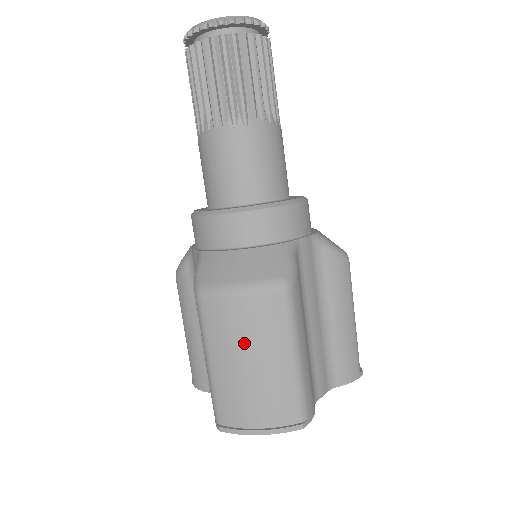
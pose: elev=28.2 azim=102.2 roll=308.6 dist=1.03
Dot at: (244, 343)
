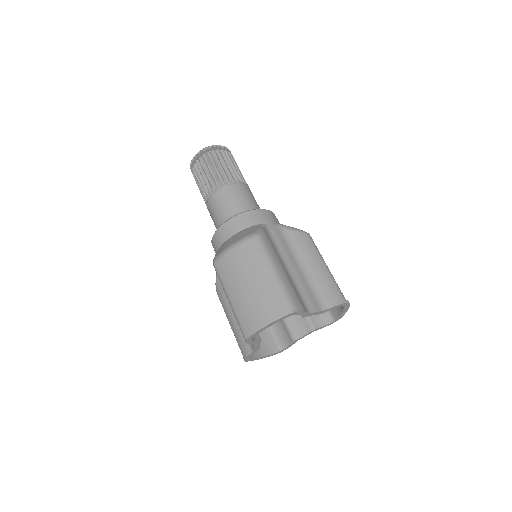
Dot at: (242, 274)
